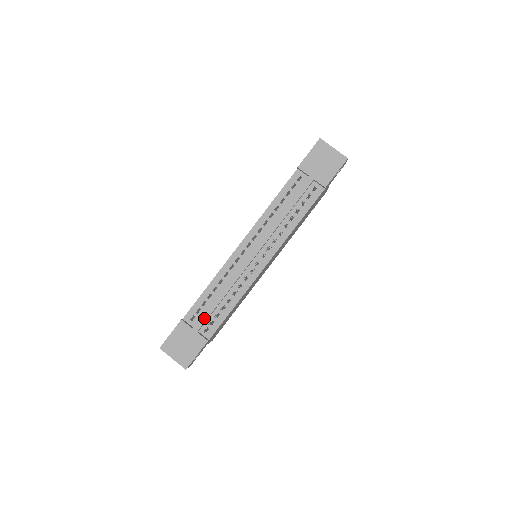
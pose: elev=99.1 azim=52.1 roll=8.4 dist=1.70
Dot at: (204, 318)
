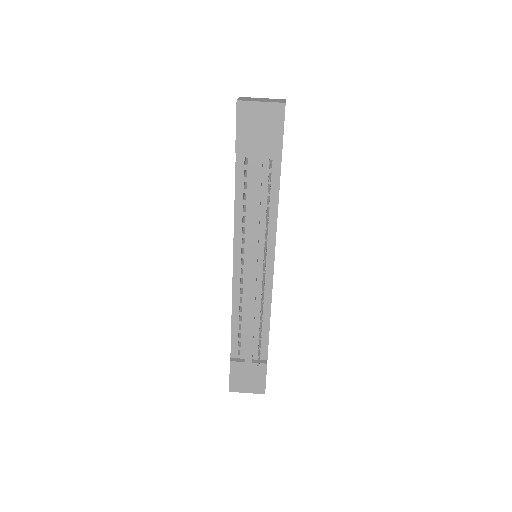
Dot at: (249, 349)
